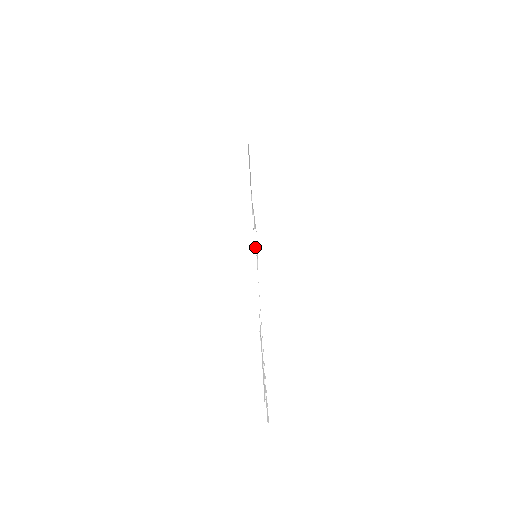
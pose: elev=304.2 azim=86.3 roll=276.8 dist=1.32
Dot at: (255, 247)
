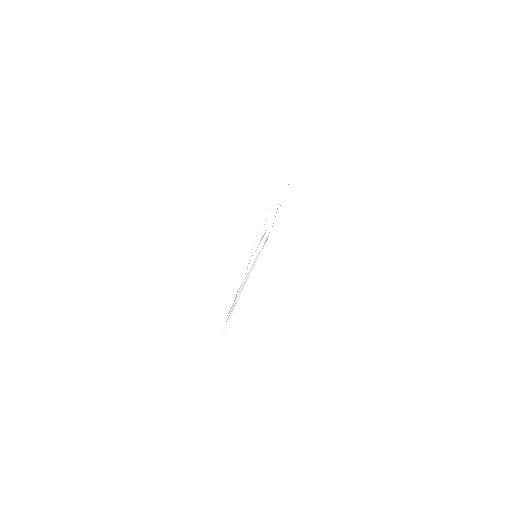
Dot at: occluded
